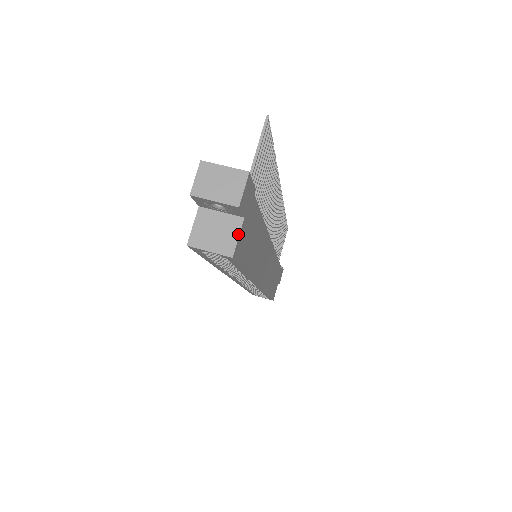
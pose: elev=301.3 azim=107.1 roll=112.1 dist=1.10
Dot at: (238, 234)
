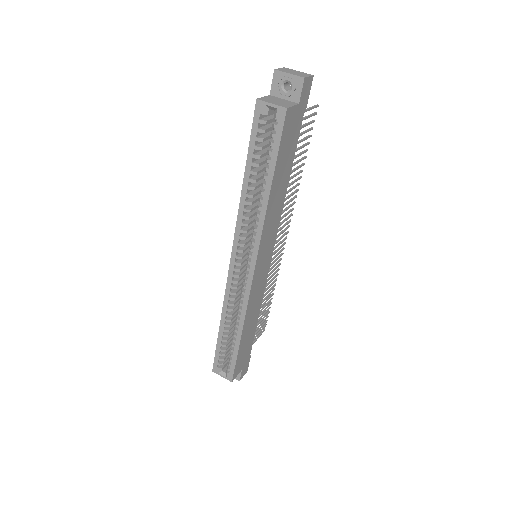
Dot at: (293, 105)
